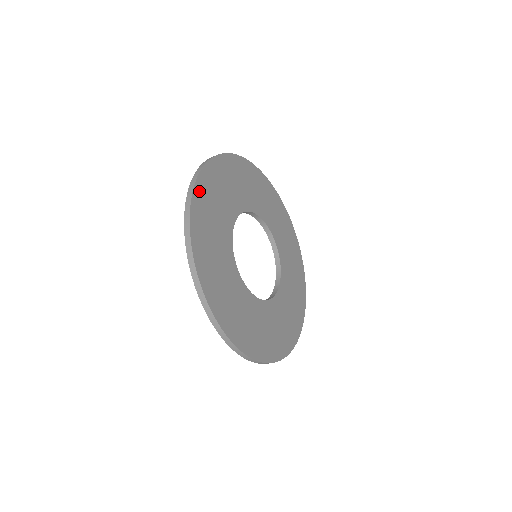
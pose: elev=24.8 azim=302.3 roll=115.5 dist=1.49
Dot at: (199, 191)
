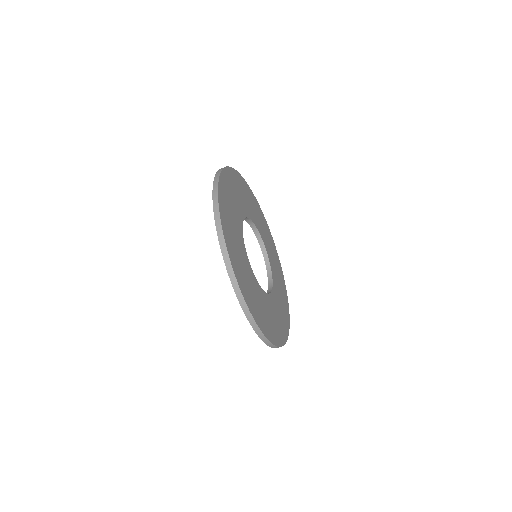
Dot at: (222, 211)
